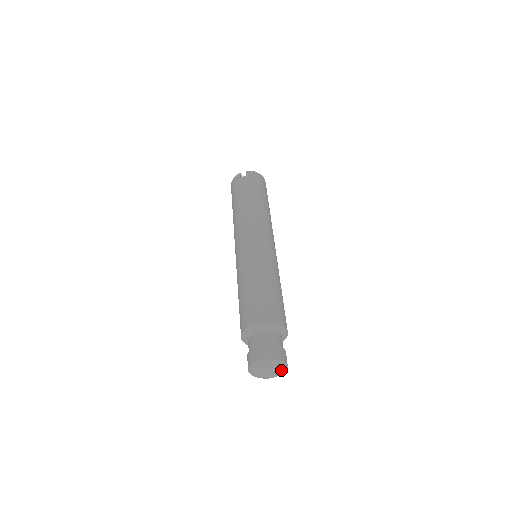
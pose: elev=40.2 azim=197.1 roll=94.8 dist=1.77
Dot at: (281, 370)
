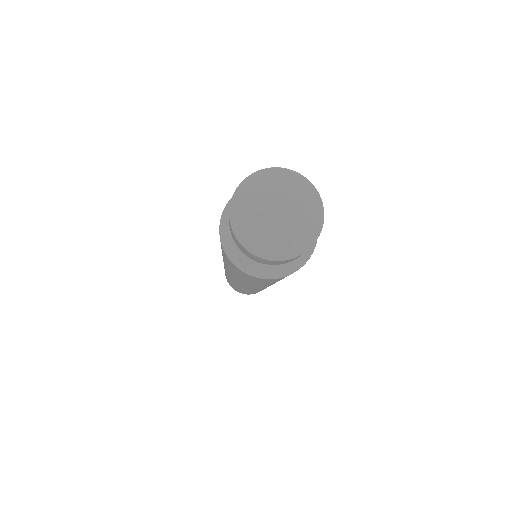
Dot at: (295, 187)
